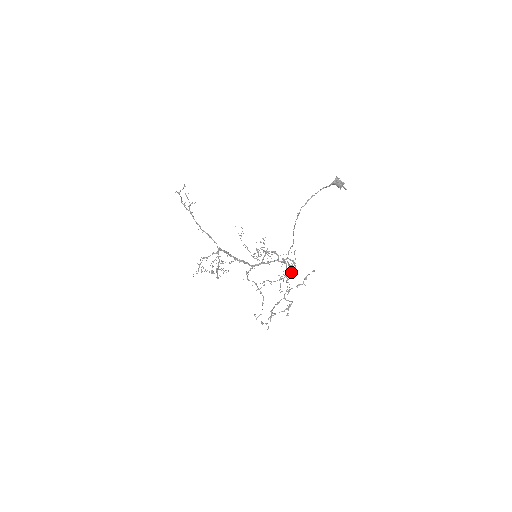
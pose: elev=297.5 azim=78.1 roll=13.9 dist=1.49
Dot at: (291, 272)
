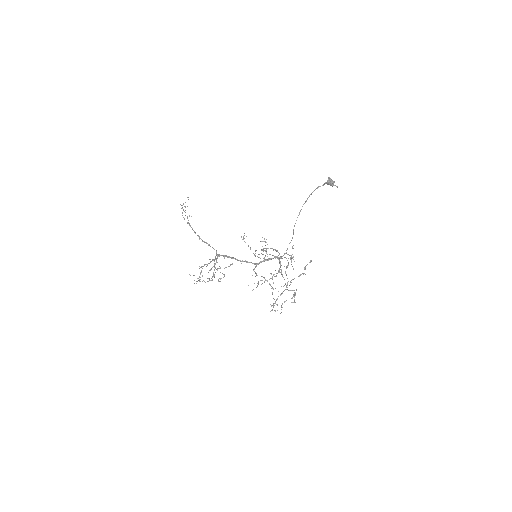
Dot at: occluded
